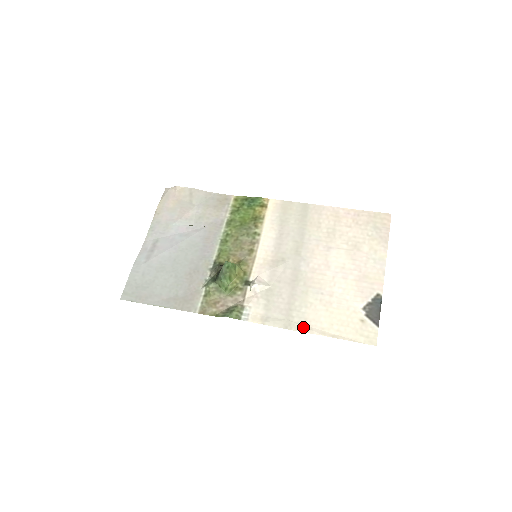
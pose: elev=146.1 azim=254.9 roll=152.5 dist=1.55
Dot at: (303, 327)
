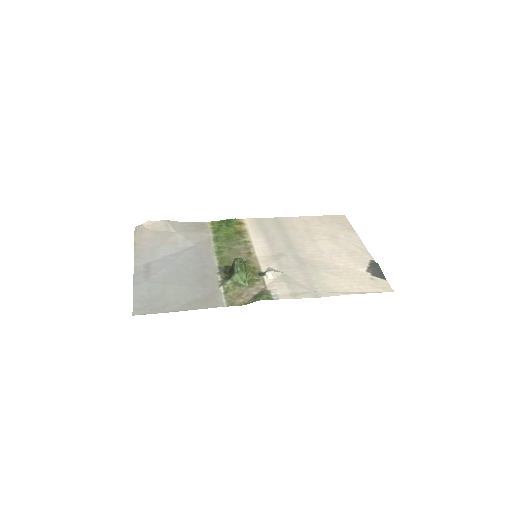
Dot at: (330, 293)
